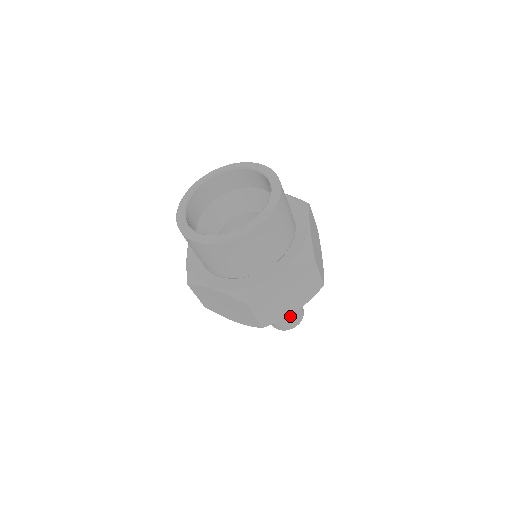
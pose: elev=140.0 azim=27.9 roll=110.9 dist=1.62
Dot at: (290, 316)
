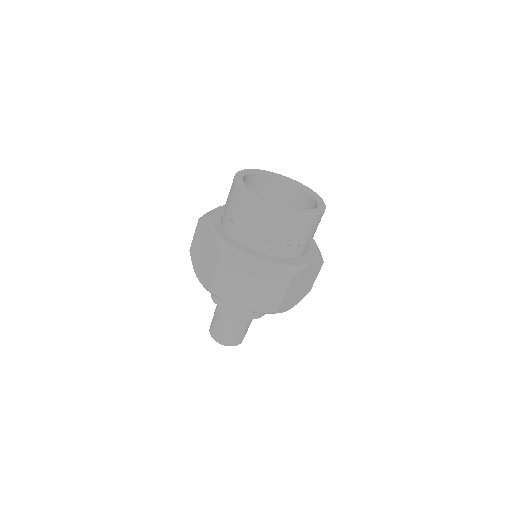
Dot at: (246, 329)
